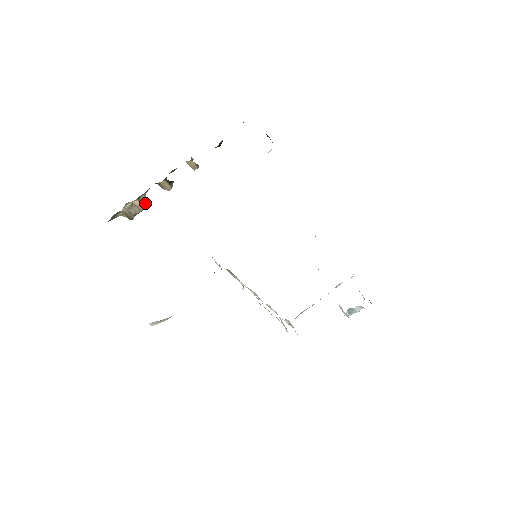
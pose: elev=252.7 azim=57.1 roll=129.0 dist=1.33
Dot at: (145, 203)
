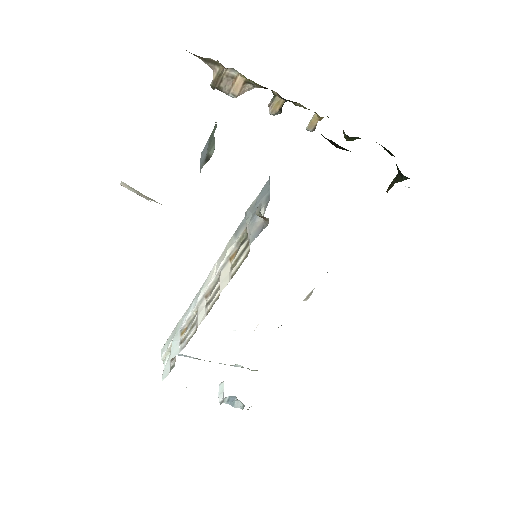
Dot at: (241, 93)
